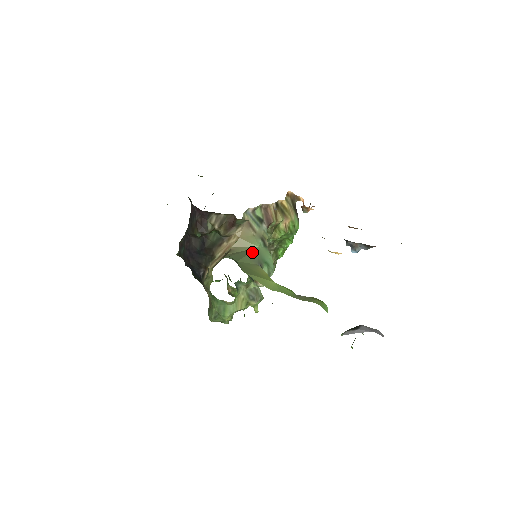
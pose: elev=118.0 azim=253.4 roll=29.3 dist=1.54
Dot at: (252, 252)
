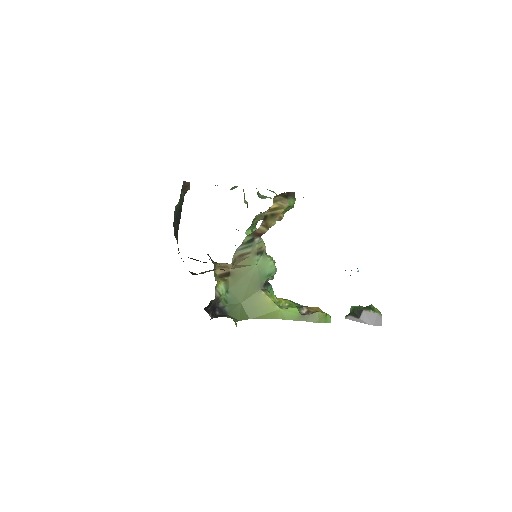
Dot at: (252, 278)
